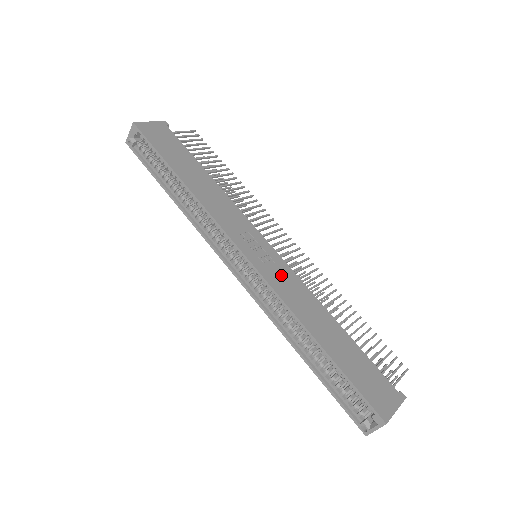
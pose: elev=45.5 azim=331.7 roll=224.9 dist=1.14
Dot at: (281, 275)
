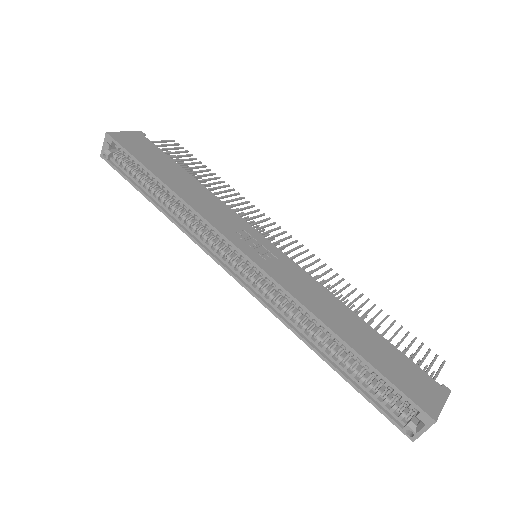
Dot at: (287, 271)
